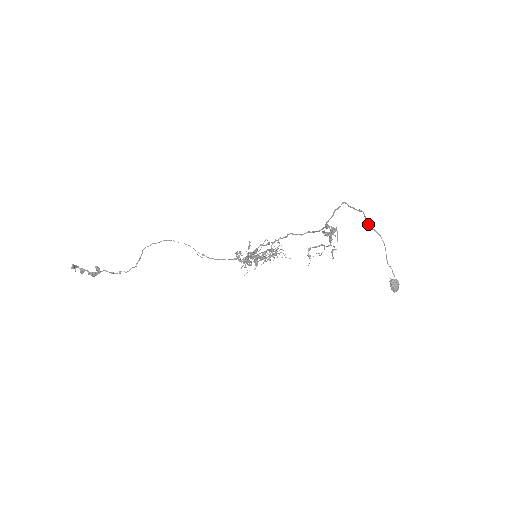
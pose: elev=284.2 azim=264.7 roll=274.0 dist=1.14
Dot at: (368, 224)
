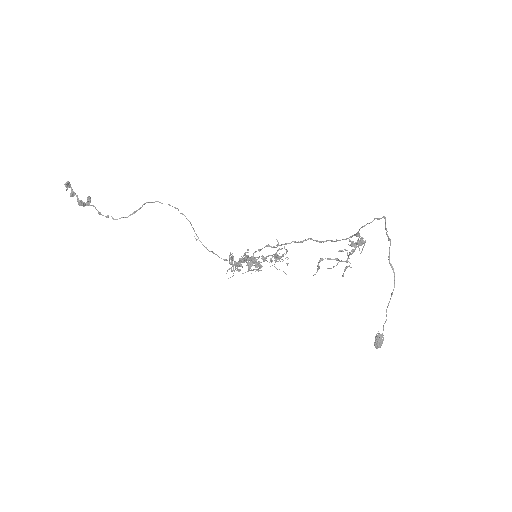
Dot at: (389, 258)
